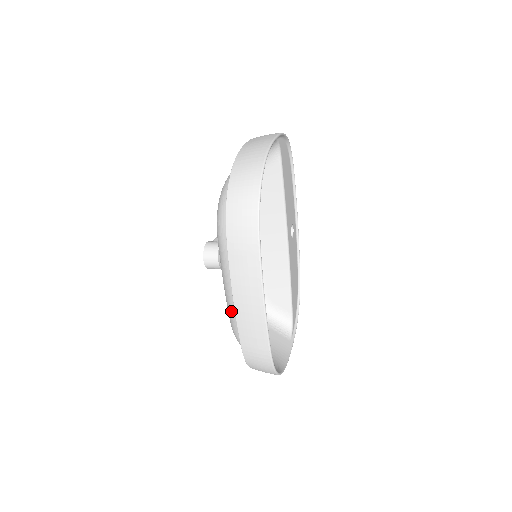
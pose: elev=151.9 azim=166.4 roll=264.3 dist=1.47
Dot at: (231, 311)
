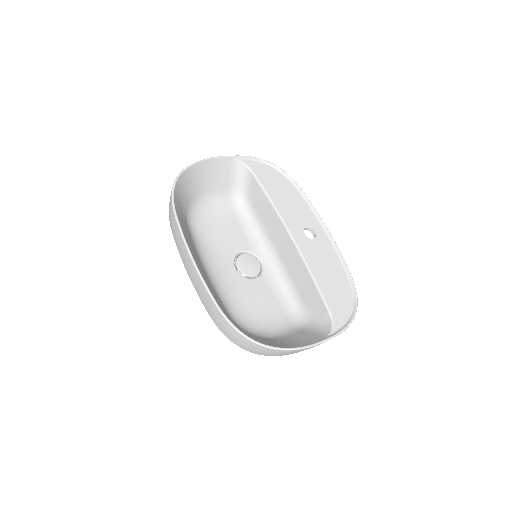
Dot at: occluded
